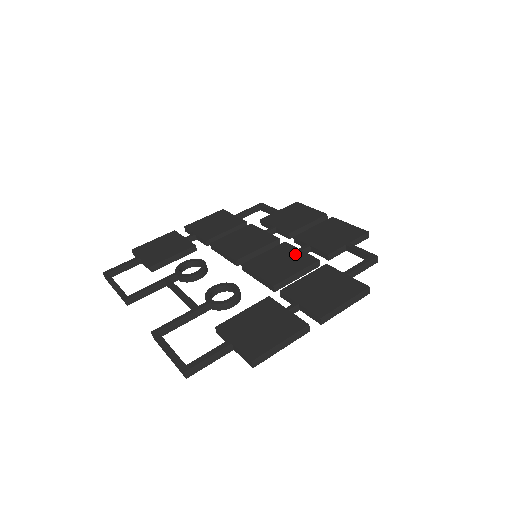
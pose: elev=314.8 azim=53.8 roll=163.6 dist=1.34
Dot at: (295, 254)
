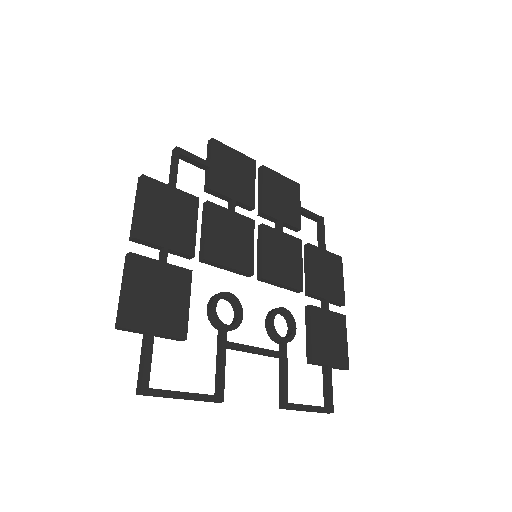
Dot at: (284, 240)
